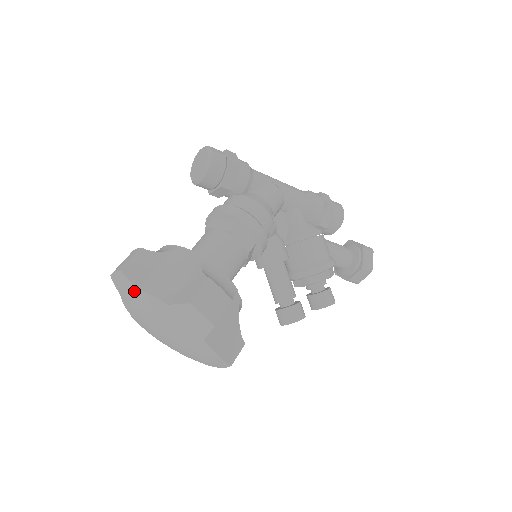
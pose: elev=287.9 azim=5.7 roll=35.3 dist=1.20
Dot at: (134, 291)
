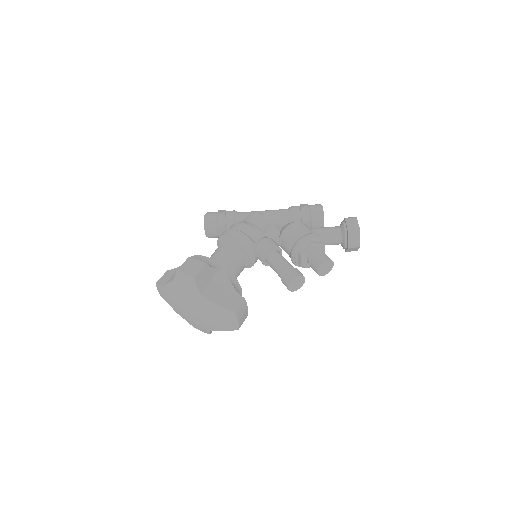
Dot at: (164, 291)
